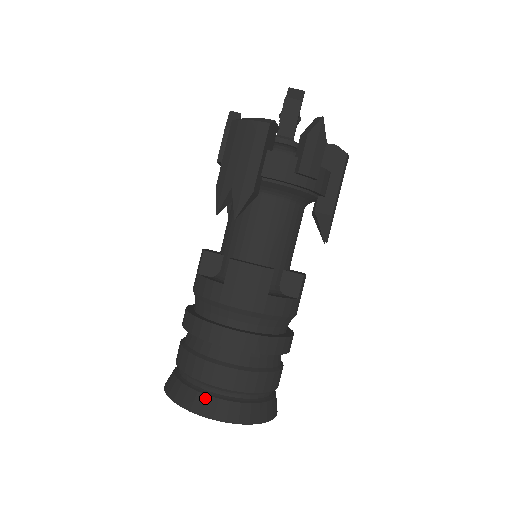
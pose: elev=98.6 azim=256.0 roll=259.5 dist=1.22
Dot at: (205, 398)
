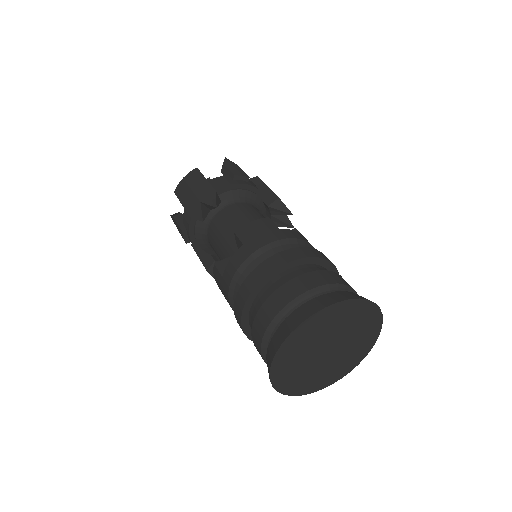
Dot at: (304, 307)
